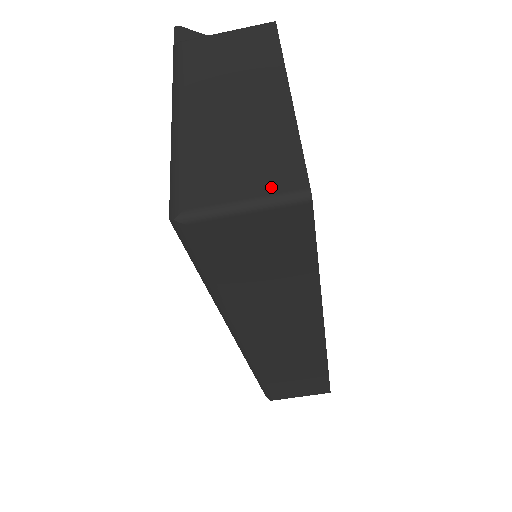
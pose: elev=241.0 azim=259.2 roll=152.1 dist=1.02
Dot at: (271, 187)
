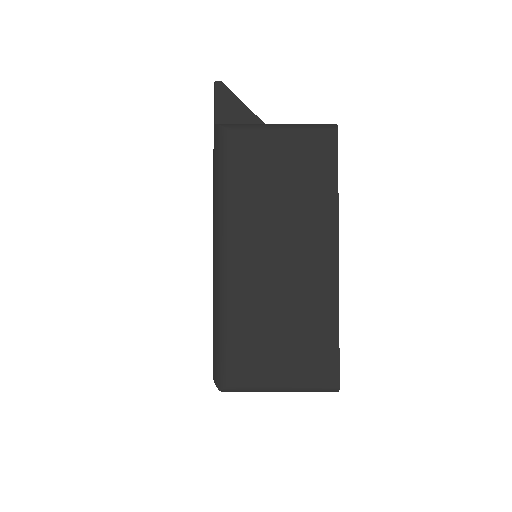
Dot at: (307, 377)
